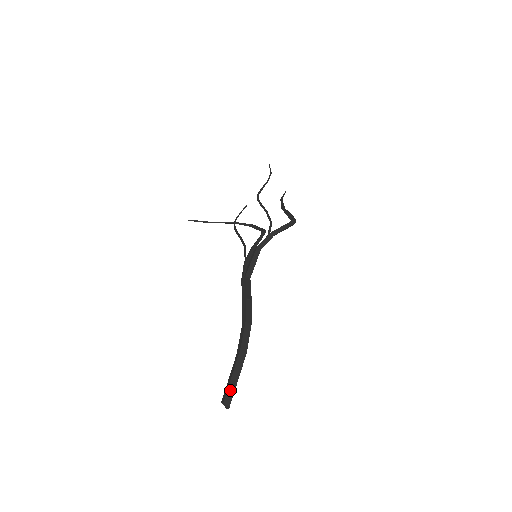
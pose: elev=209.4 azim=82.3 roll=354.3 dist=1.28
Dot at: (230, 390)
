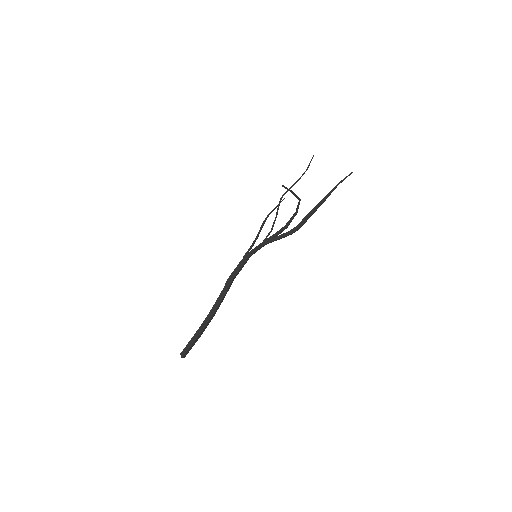
Dot at: (185, 349)
